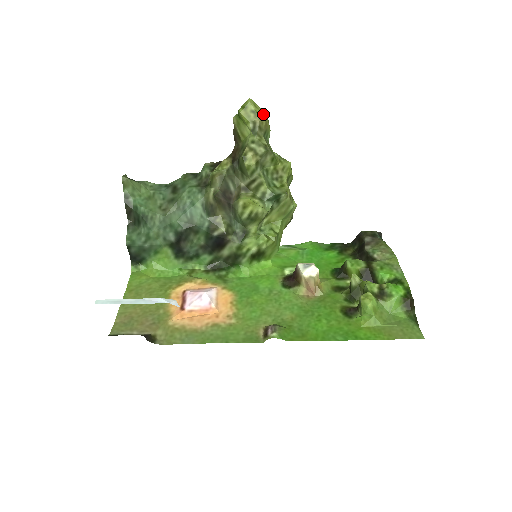
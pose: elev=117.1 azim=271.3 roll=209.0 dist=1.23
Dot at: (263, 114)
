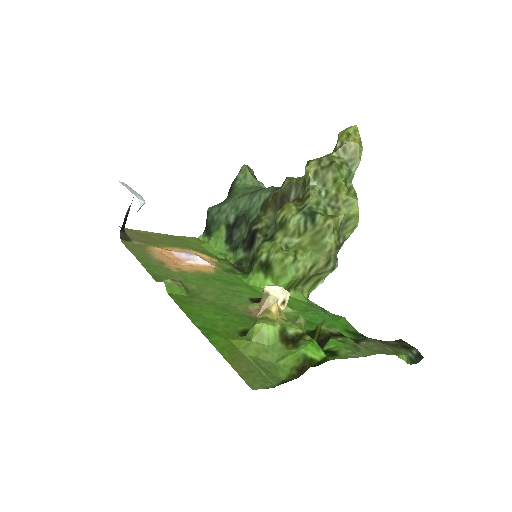
Dot at: (357, 140)
